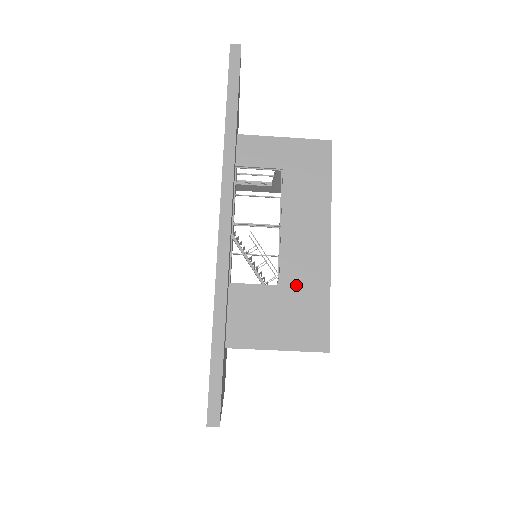
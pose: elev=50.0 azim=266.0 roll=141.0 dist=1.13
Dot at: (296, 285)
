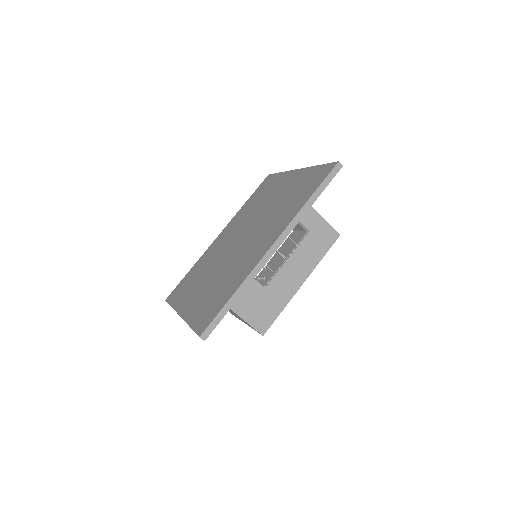
Dot at: (272, 294)
